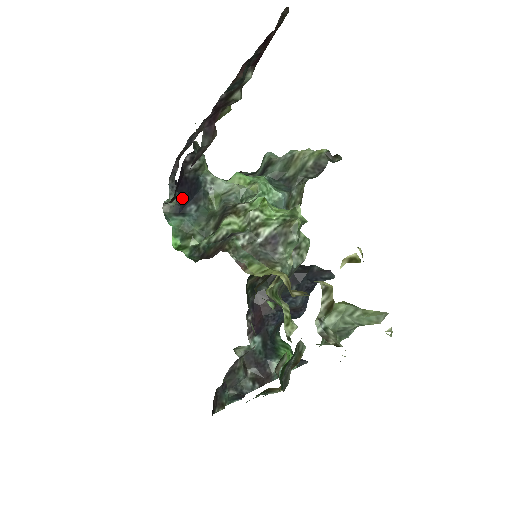
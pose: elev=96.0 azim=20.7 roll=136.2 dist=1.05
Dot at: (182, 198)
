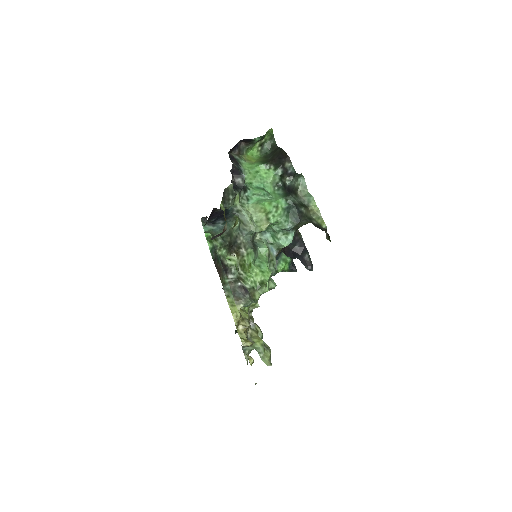
Dot at: occluded
